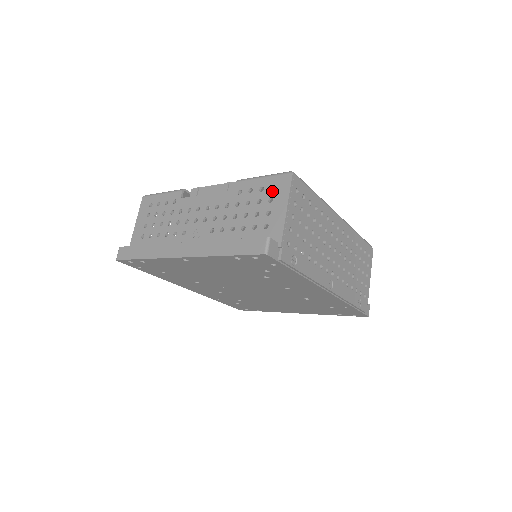
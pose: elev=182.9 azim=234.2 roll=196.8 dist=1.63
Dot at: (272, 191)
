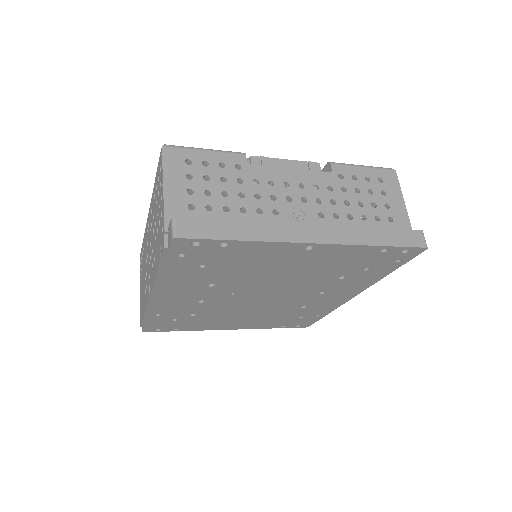
Dot at: (382, 184)
